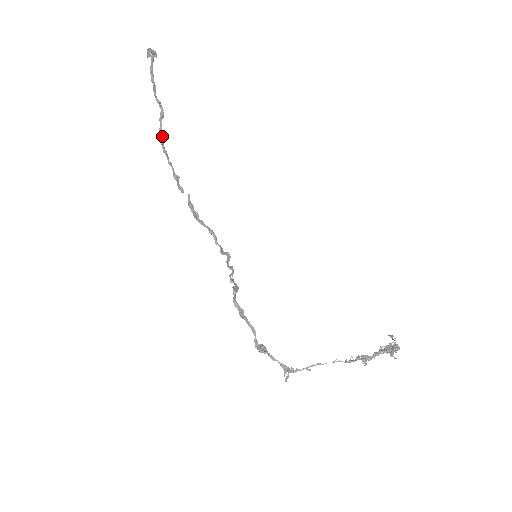
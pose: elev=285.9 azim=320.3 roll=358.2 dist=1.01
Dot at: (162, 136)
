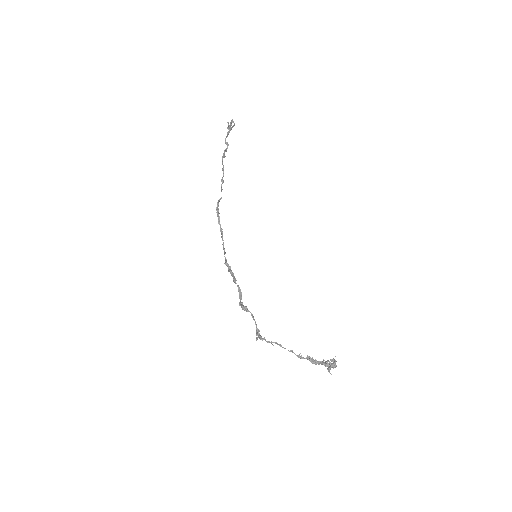
Dot at: (224, 157)
